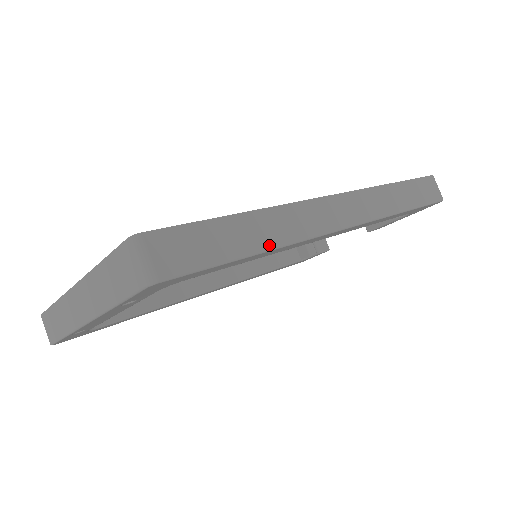
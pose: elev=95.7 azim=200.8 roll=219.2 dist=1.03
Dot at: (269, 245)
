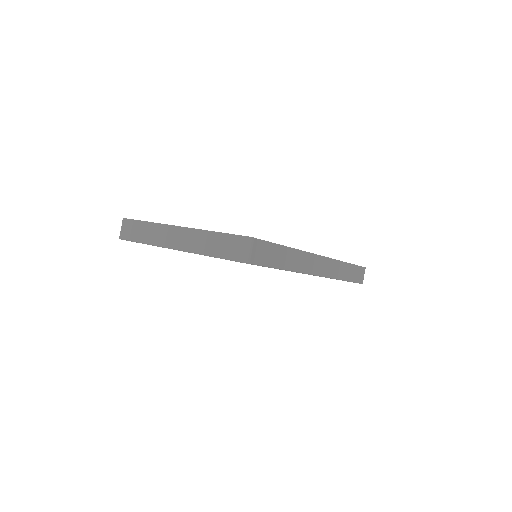
Dot at: (289, 268)
